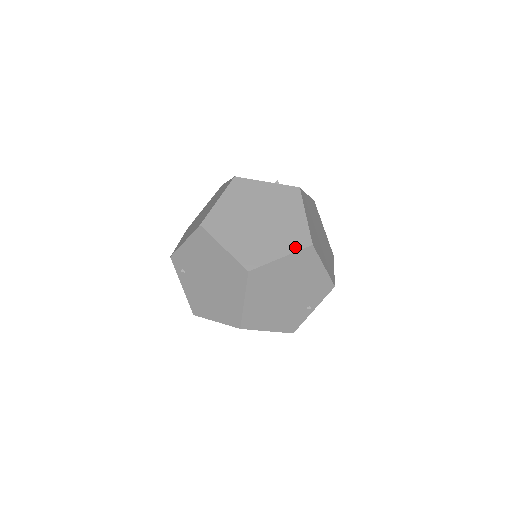
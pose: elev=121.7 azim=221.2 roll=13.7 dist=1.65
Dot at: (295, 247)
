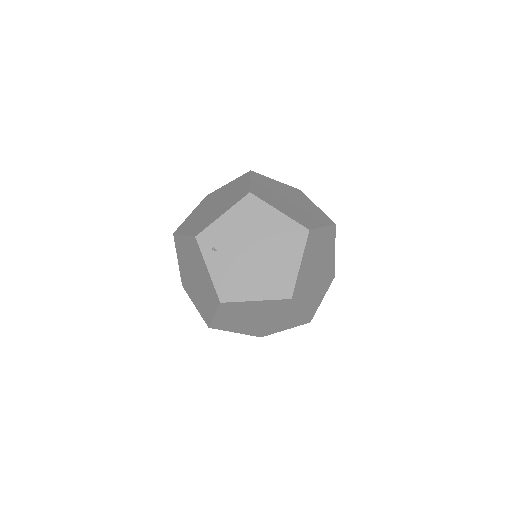
Dot at: (327, 222)
